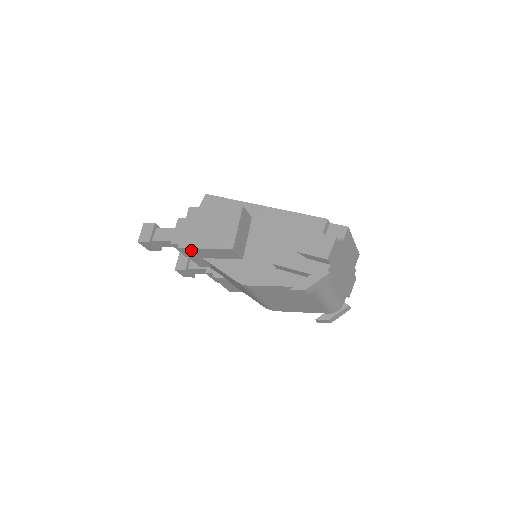
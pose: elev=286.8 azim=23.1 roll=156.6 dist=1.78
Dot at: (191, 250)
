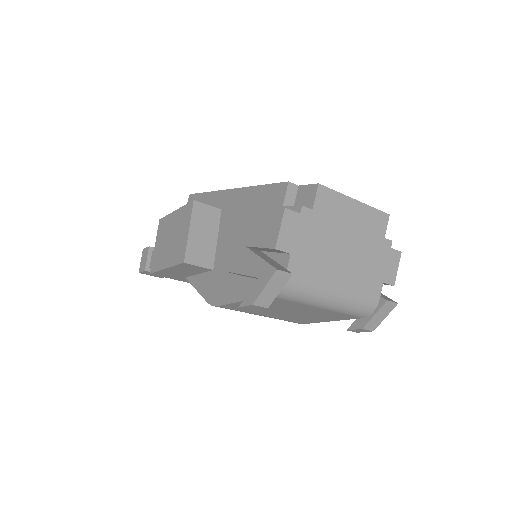
Dot at: (162, 273)
